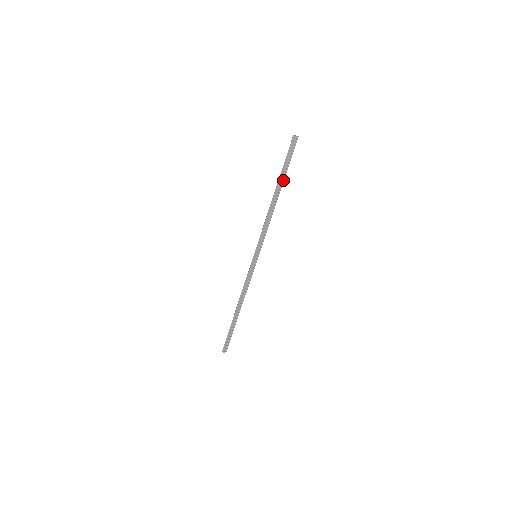
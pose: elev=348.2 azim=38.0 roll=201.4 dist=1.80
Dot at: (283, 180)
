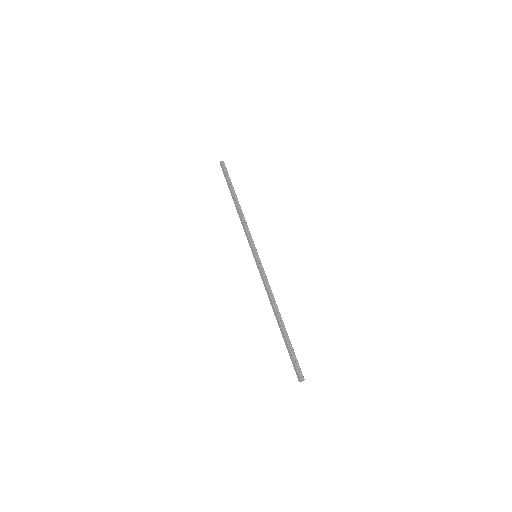
Dot at: (233, 190)
